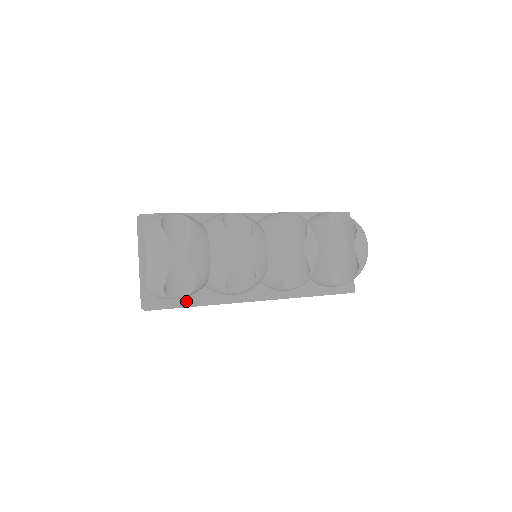
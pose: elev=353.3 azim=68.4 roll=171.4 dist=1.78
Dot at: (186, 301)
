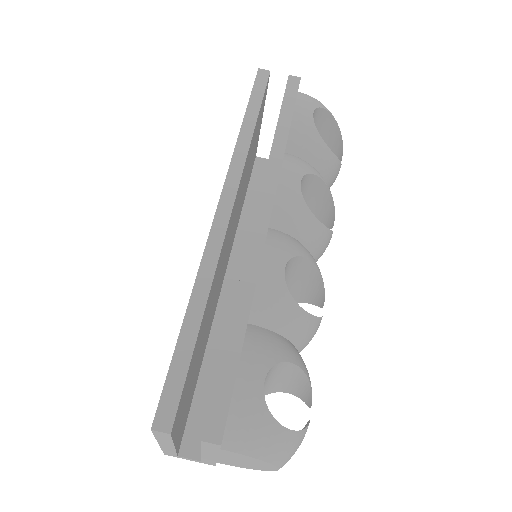
Dot at: occluded
